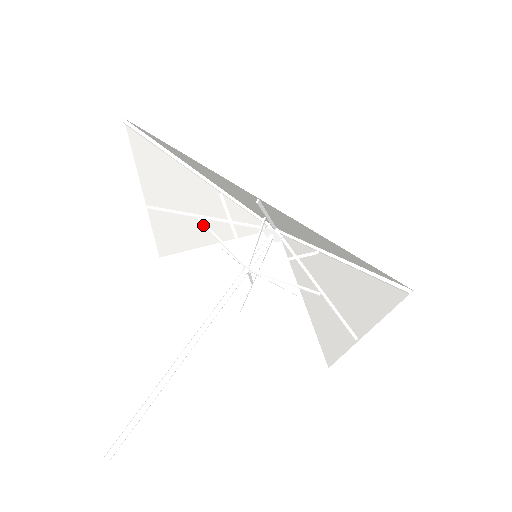
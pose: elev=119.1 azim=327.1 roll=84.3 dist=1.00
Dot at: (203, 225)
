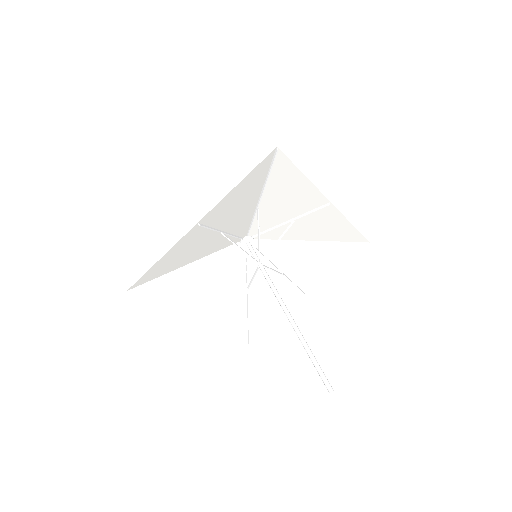
Dot at: occluded
